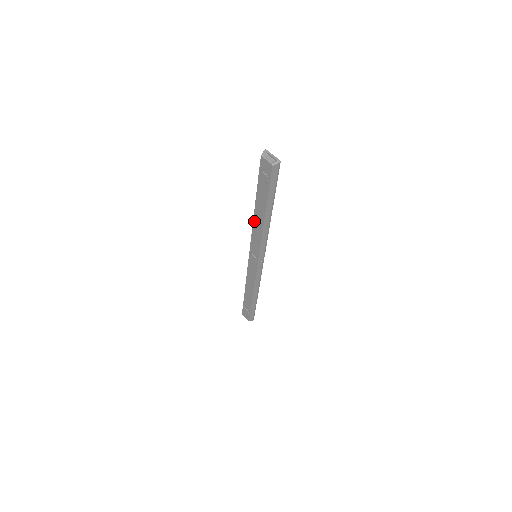
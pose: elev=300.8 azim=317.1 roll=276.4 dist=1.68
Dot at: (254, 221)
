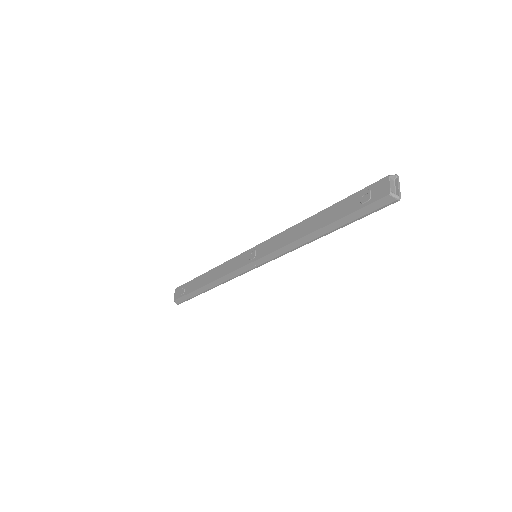
Dot at: (298, 225)
